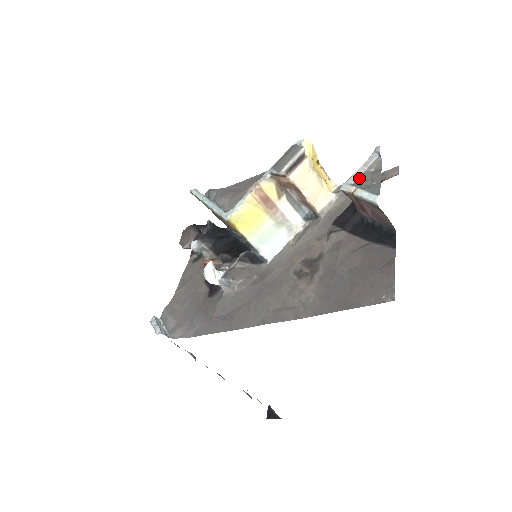
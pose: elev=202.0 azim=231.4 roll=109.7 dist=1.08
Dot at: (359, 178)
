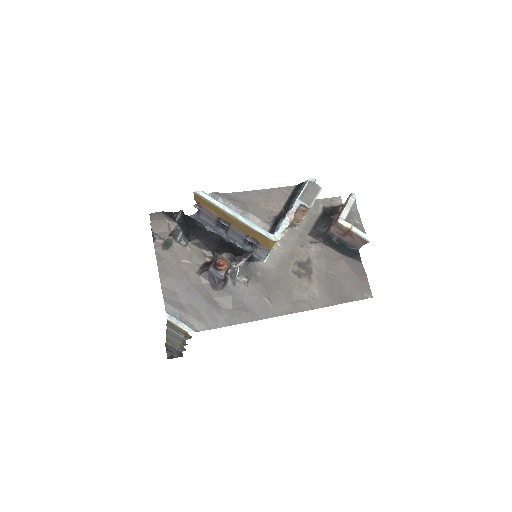
Dot at: (348, 216)
